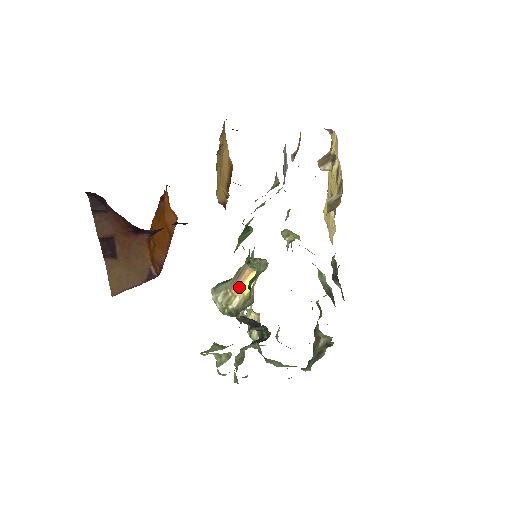
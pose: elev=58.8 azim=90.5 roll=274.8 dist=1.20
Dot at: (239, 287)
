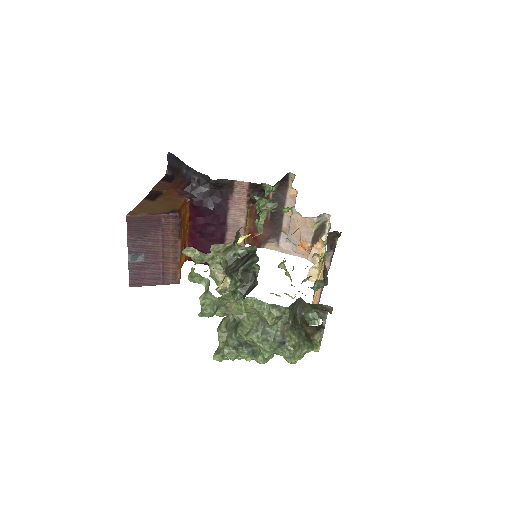
Dot at: (242, 236)
